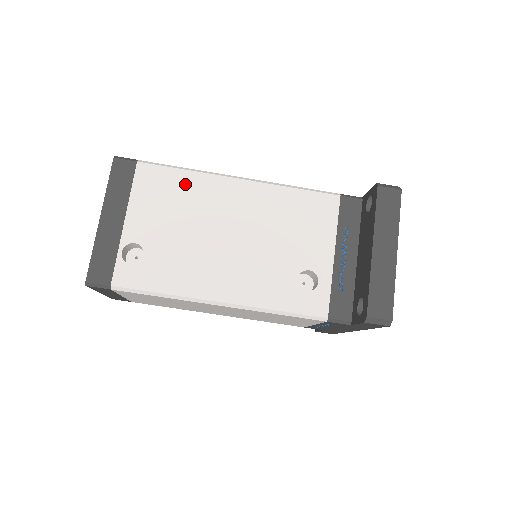
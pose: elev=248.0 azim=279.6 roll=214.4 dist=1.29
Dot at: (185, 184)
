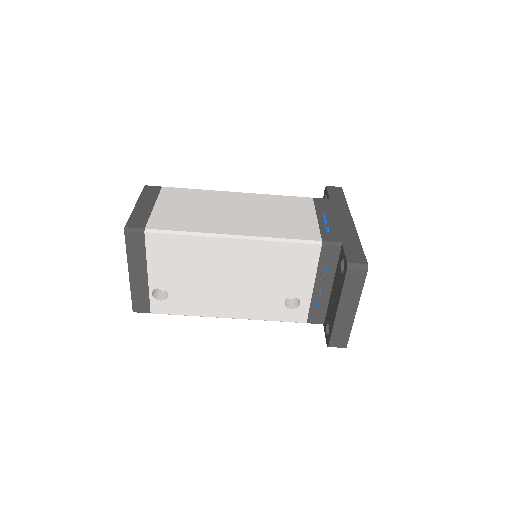
Dot at: (188, 246)
